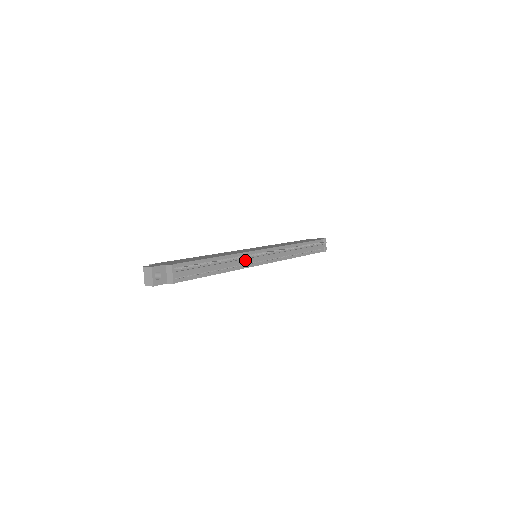
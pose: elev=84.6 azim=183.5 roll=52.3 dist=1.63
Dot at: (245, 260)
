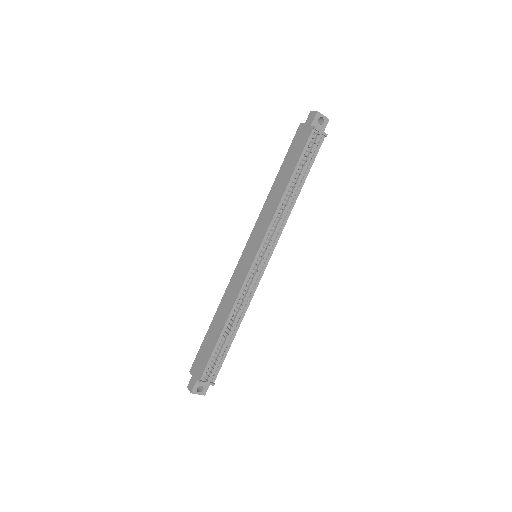
Dot at: (247, 293)
